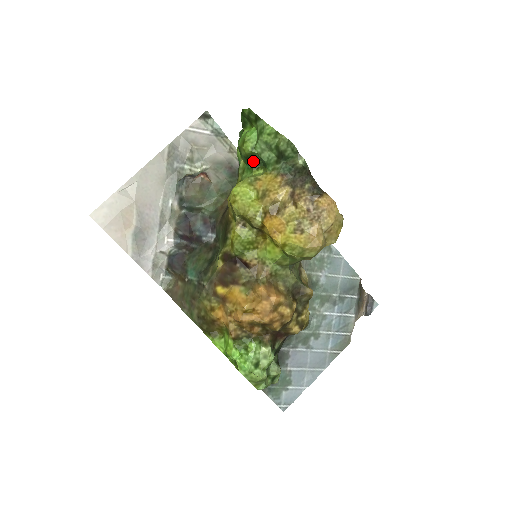
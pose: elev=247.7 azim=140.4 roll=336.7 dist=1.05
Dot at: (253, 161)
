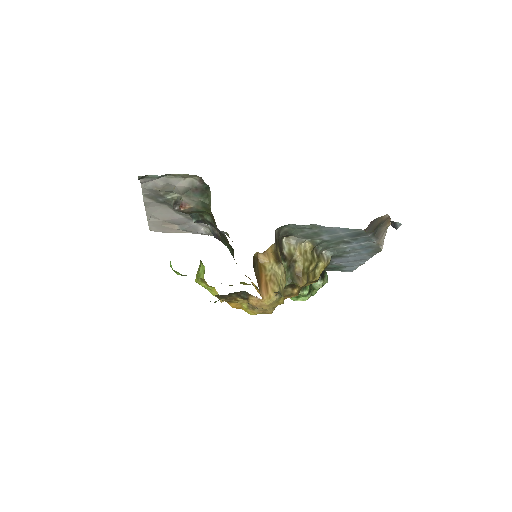
Dot at: occluded
